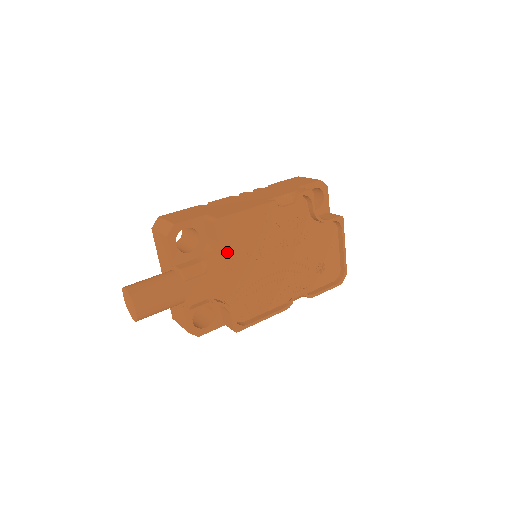
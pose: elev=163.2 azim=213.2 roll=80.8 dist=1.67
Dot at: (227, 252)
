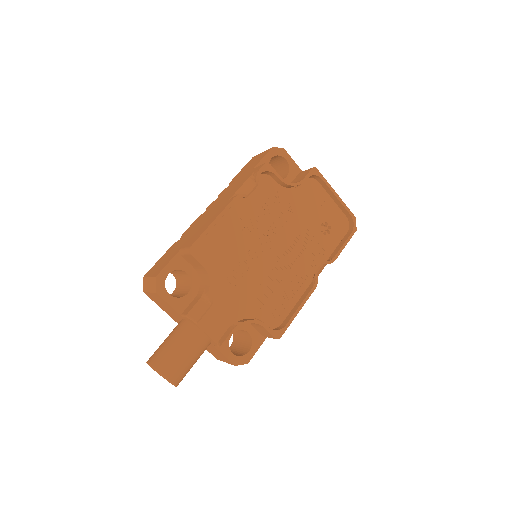
Dot at: (221, 271)
